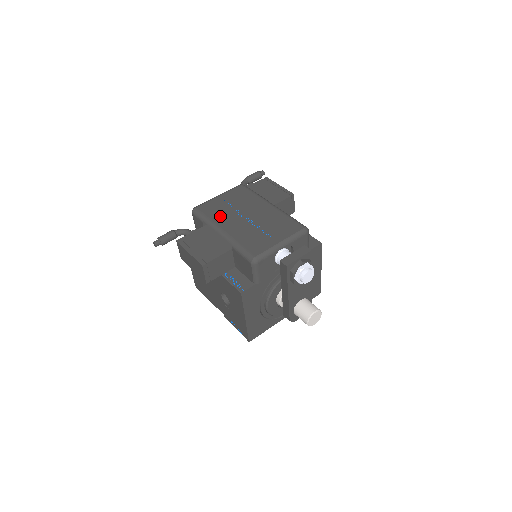
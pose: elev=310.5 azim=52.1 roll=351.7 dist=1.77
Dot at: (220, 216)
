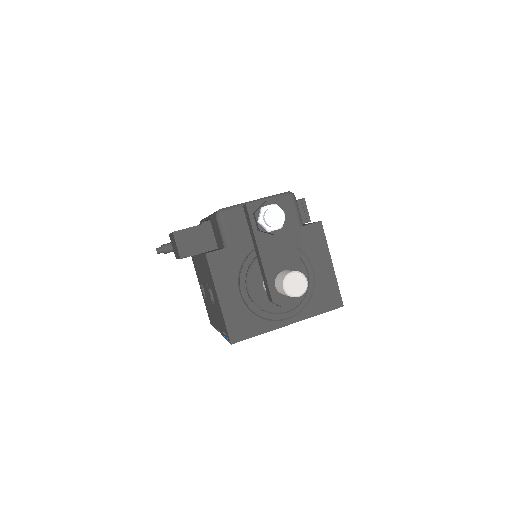
Dot at: occluded
